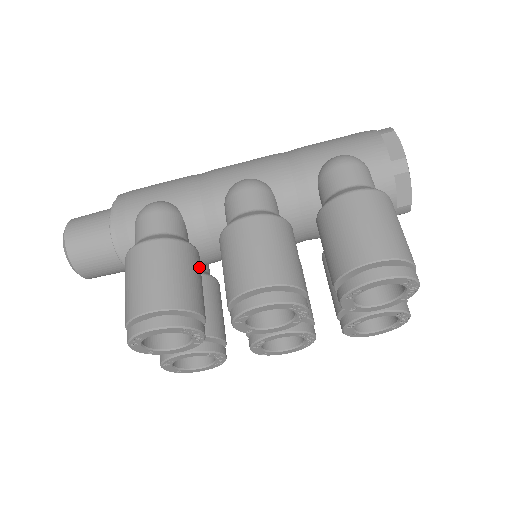
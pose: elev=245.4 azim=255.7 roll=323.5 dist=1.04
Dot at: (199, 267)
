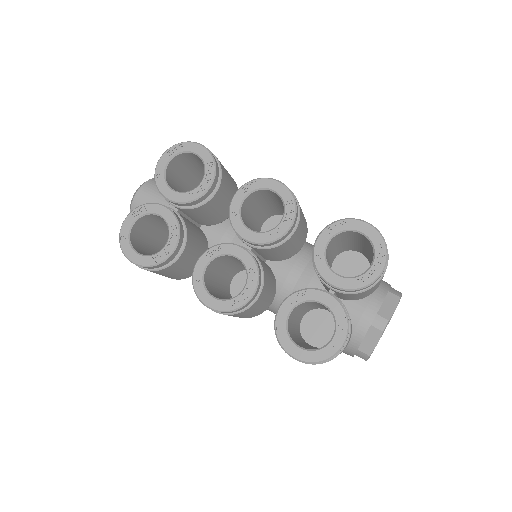
Dot at: occluded
